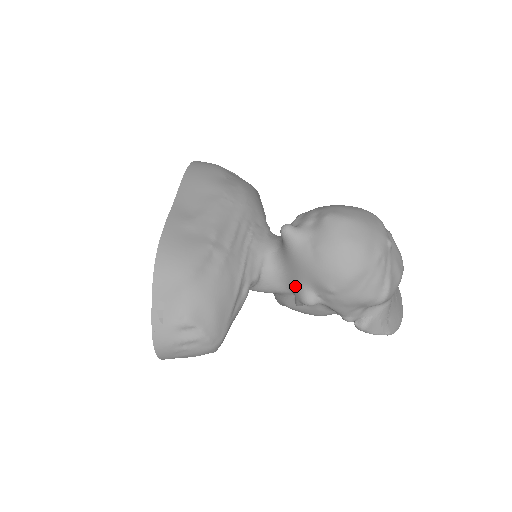
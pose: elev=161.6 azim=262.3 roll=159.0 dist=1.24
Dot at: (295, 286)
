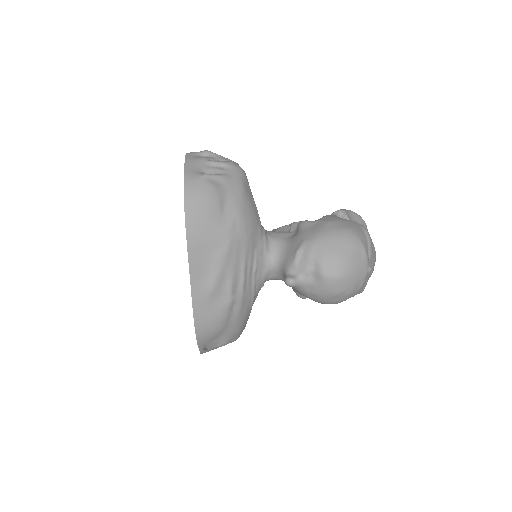
Dot at: (293, 289)
